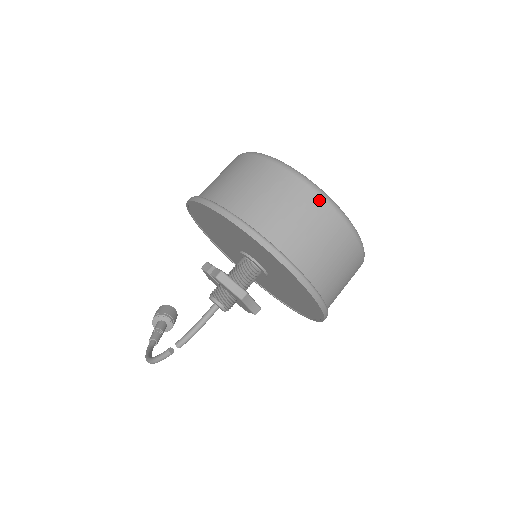
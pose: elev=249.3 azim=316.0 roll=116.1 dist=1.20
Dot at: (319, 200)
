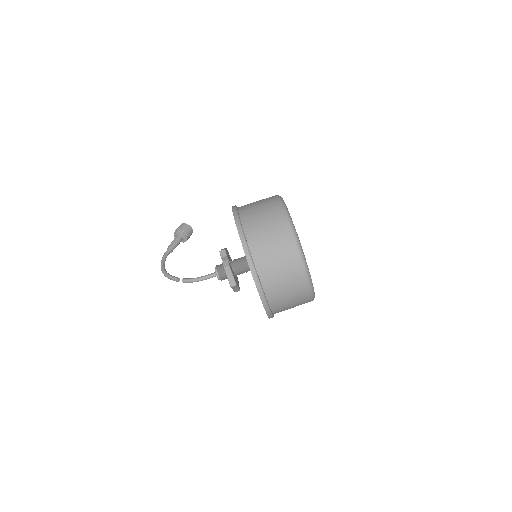
Dot at: (302, 275)
